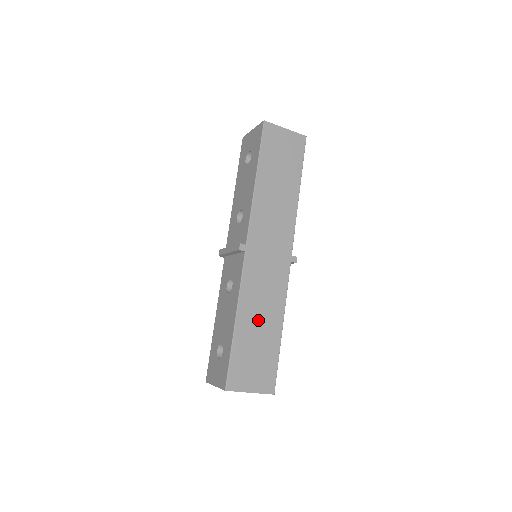
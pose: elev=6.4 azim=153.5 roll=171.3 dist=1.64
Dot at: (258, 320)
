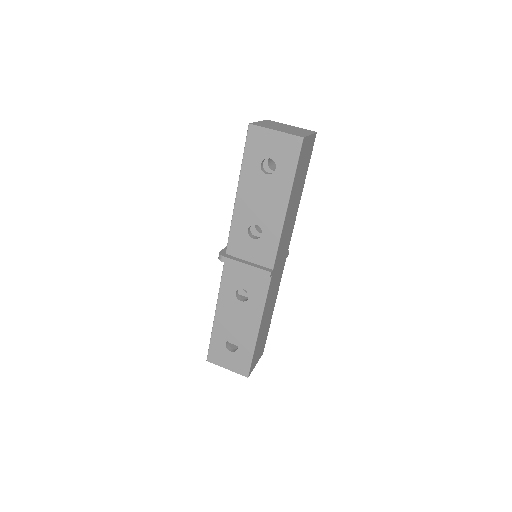
Dot at: (267, 317)
